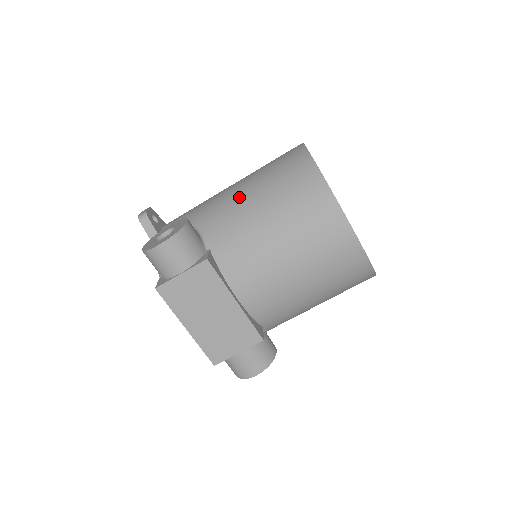
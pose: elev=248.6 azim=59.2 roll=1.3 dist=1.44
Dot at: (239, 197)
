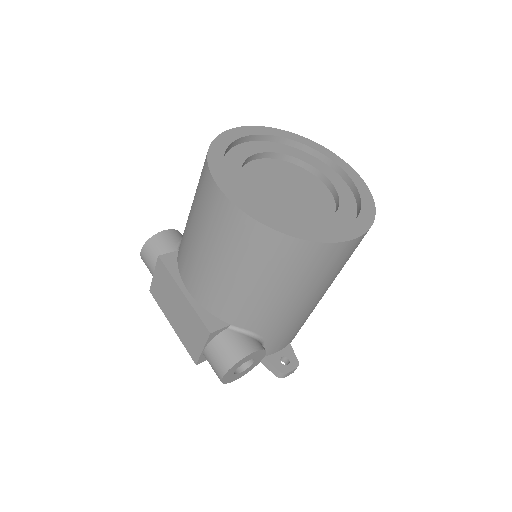
Dot at: occluded
